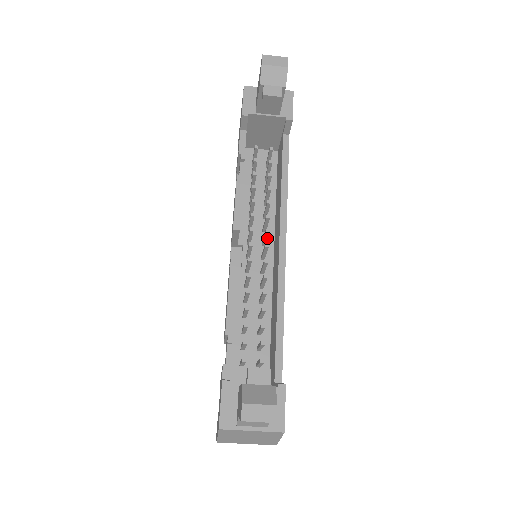
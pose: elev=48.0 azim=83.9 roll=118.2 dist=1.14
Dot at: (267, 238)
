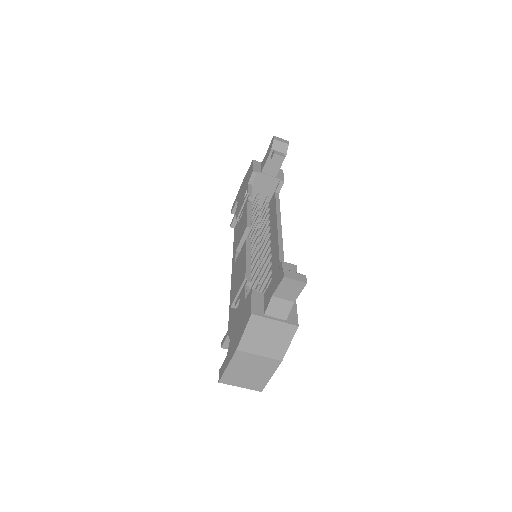
Dot at: occluded
